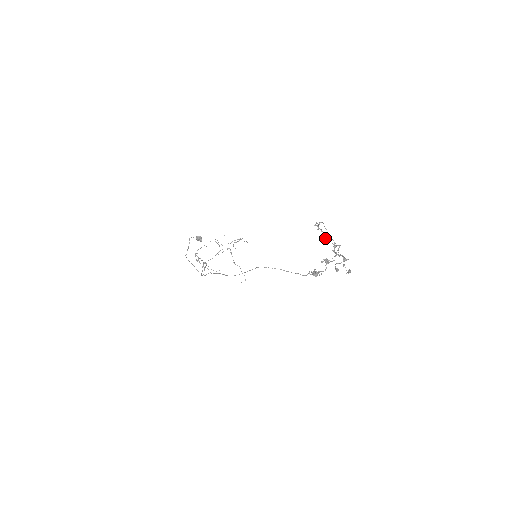
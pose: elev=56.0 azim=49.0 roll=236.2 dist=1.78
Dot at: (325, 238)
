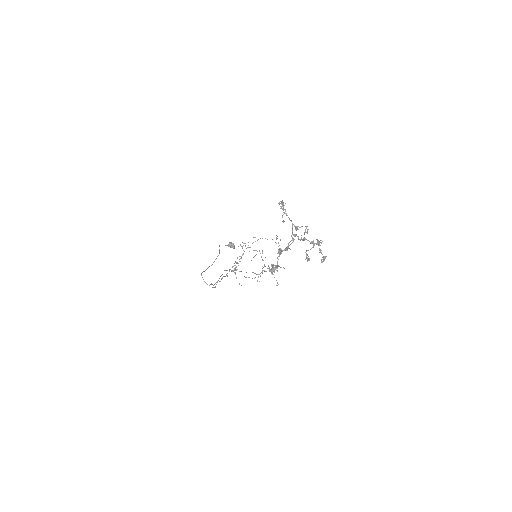
Dot at: (283, 220)
